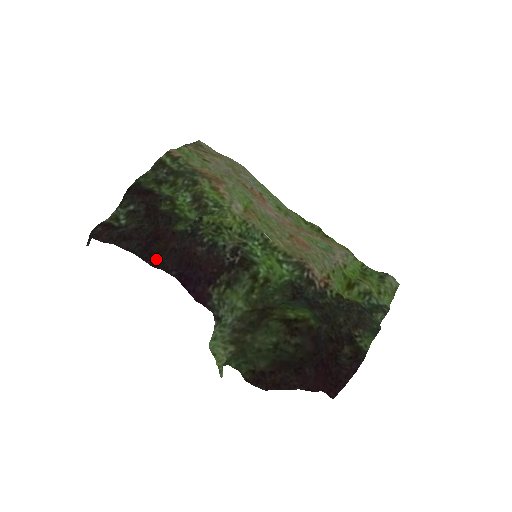
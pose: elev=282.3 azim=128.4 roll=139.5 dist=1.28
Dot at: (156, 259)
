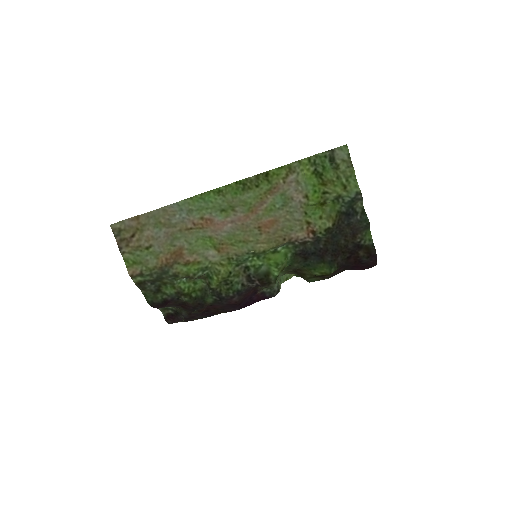
Dot at: (219, 312)
